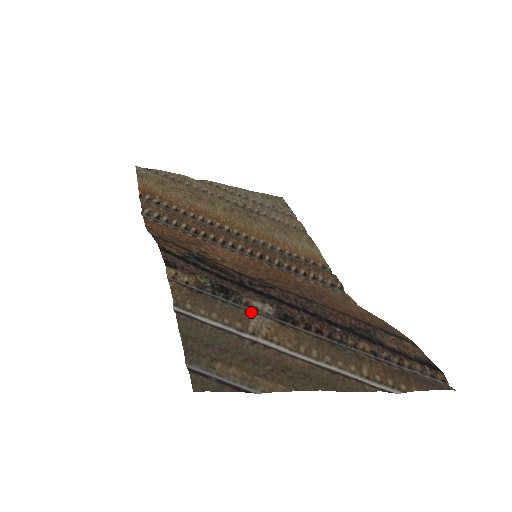
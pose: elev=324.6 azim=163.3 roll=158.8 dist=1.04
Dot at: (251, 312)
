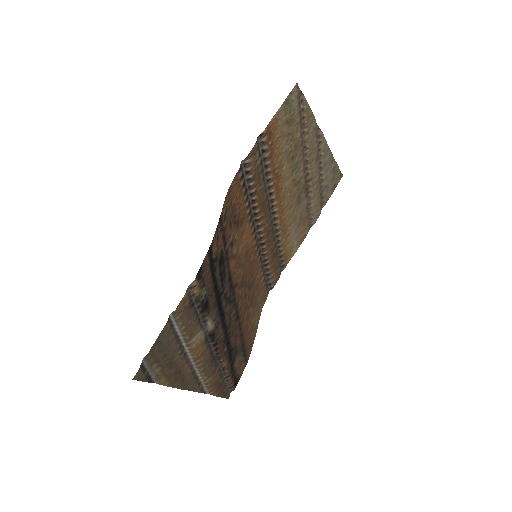
Dot at: (201, 328)
